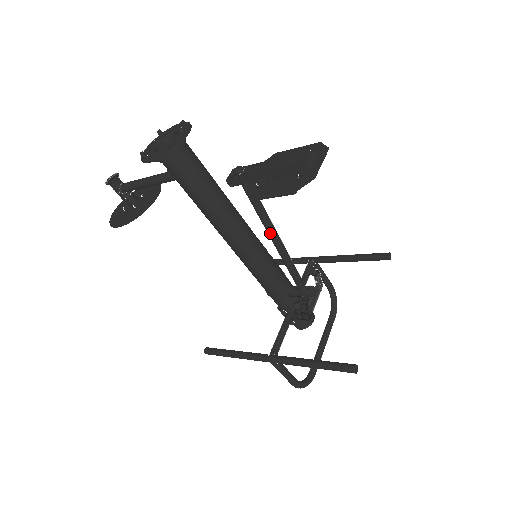
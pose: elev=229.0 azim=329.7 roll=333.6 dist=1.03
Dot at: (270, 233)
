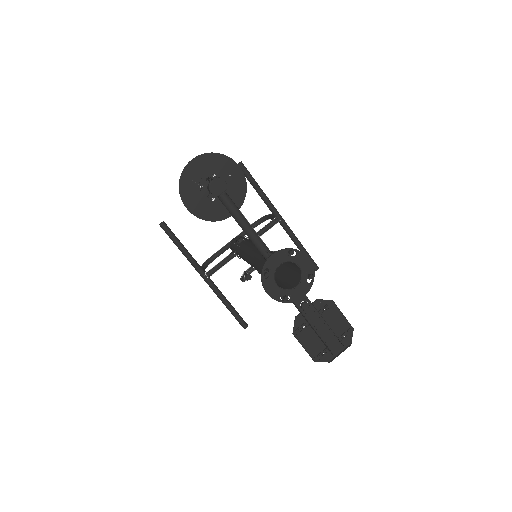
Dot at: occluded
